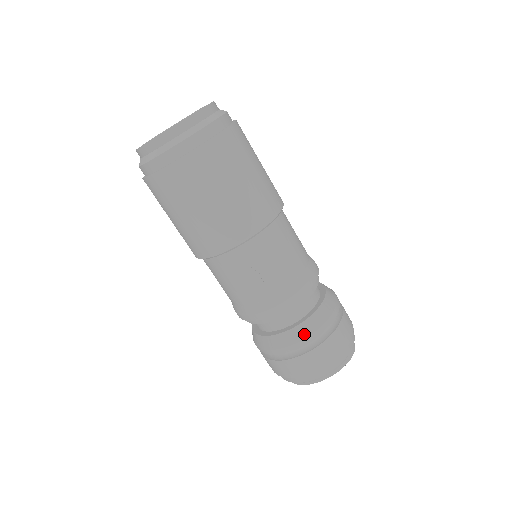
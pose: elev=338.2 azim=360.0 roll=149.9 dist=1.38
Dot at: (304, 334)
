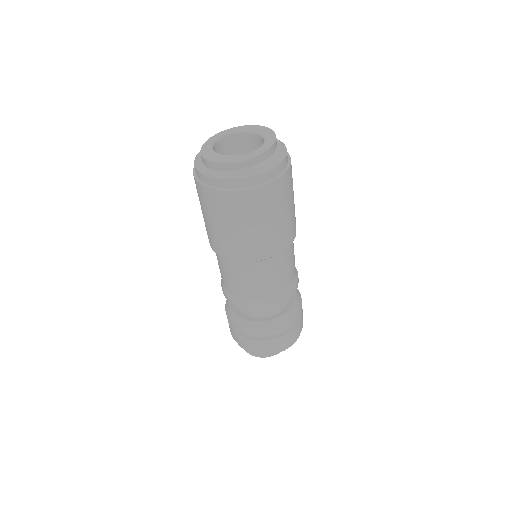
Dot at: (299, 307)
